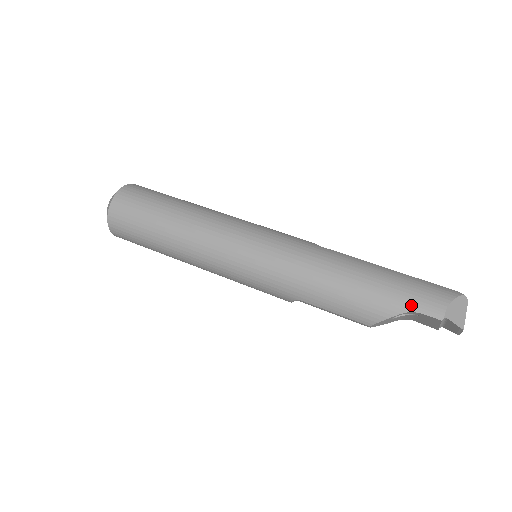
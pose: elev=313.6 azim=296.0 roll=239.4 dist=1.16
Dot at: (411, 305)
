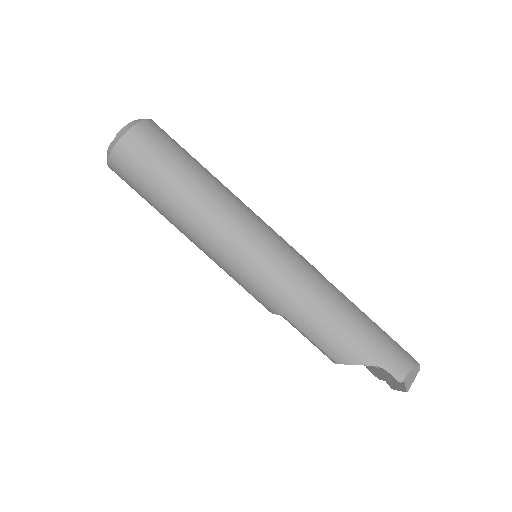
Dot at: (382, 361)
